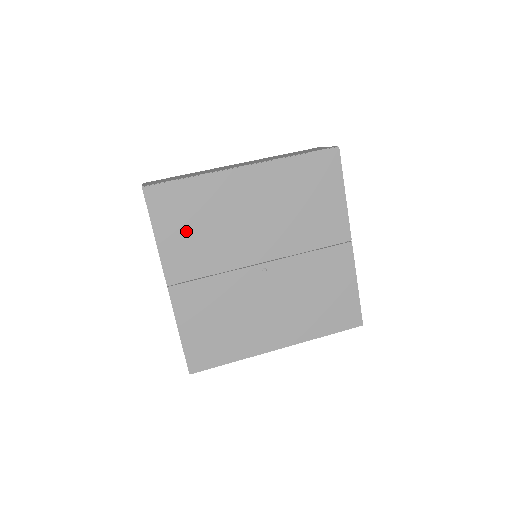
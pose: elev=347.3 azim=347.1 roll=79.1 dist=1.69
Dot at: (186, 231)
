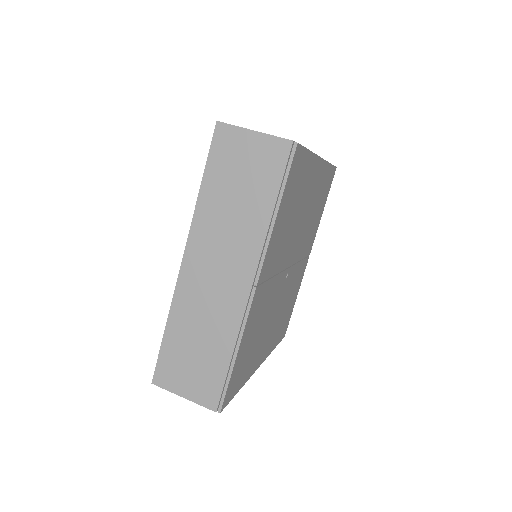
Dot at: (287, 216)
